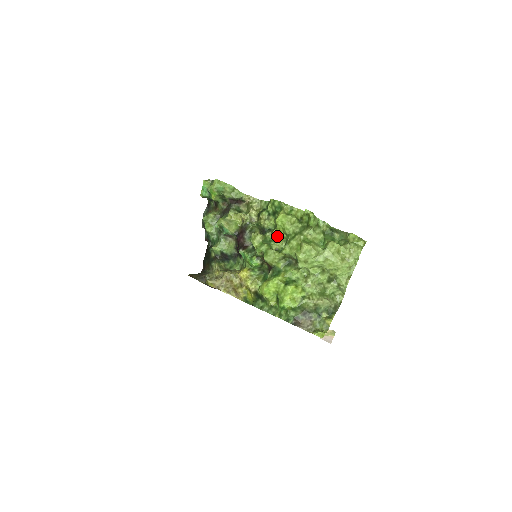
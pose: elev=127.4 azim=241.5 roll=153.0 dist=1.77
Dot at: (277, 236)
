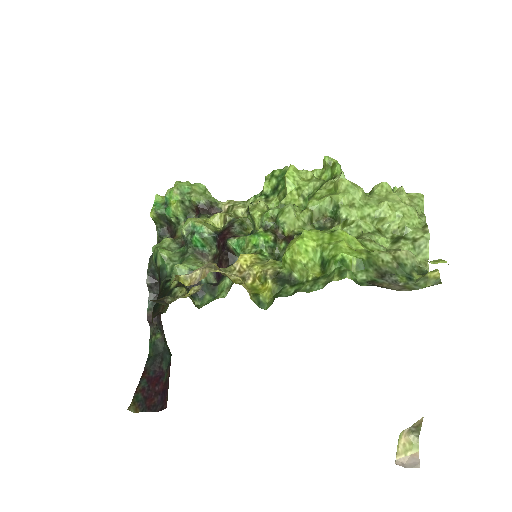
Dot at: occluded
